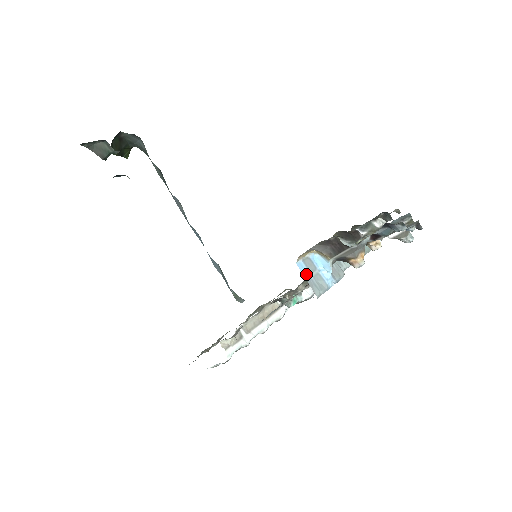
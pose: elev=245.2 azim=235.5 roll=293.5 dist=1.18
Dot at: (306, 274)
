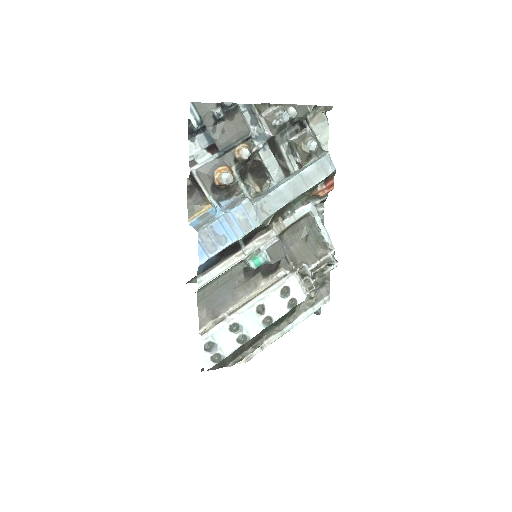
Dot at: (195, 224)
